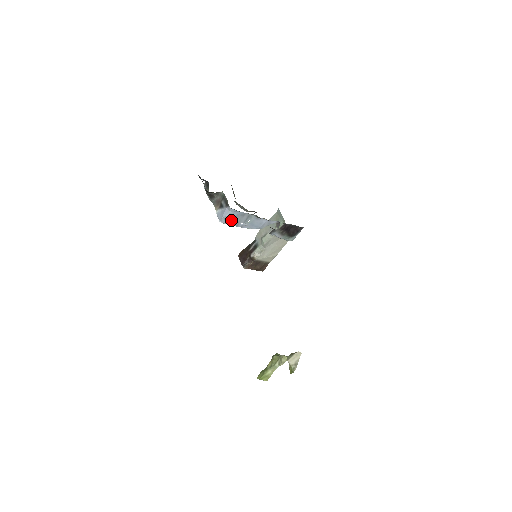
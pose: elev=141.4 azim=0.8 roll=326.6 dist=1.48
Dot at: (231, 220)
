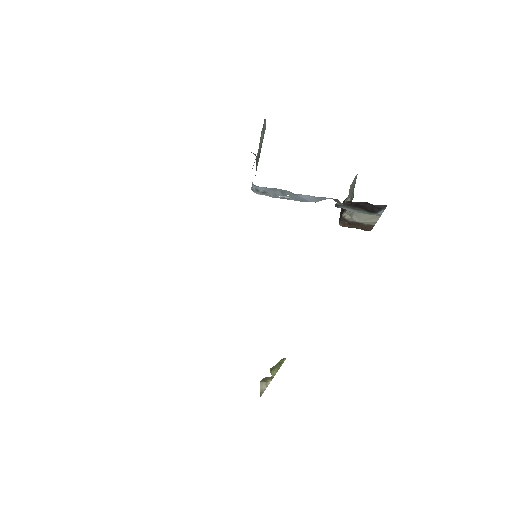
Dot at: (263, 192)
